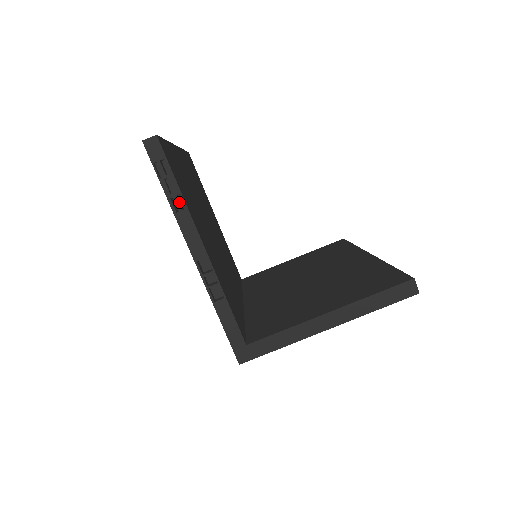
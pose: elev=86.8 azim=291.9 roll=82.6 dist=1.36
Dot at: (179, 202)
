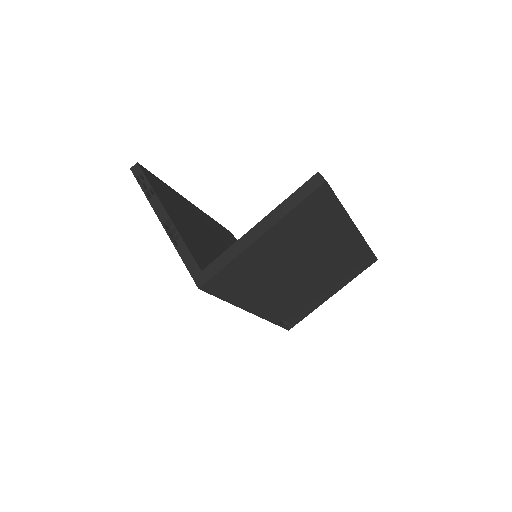
Dot at: (151, 193)
